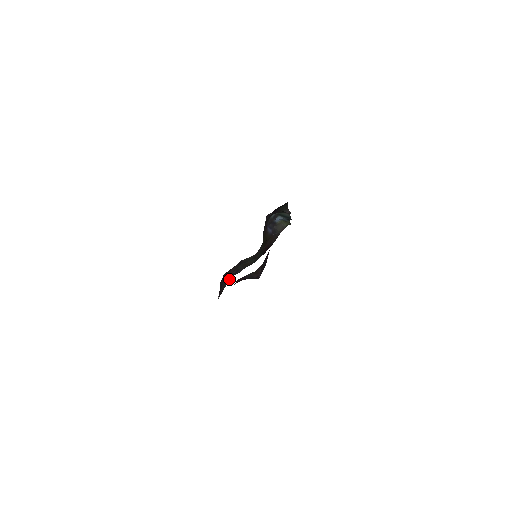
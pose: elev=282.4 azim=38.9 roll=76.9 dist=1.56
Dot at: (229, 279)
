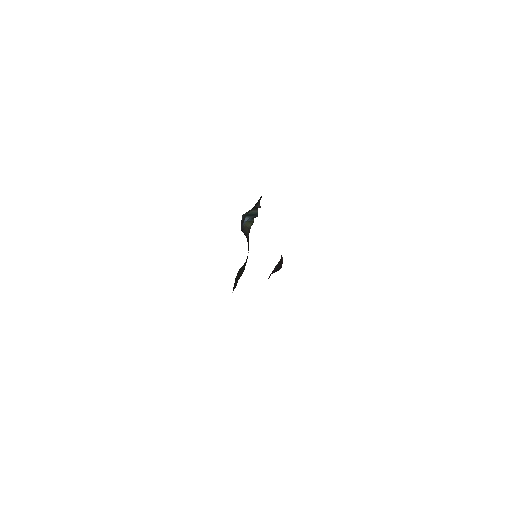
Dot at: occluded
